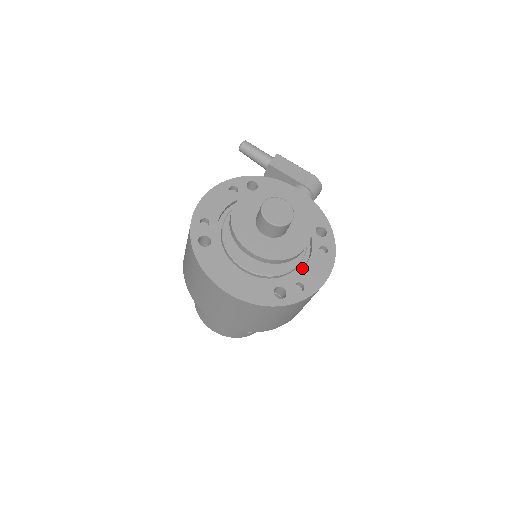
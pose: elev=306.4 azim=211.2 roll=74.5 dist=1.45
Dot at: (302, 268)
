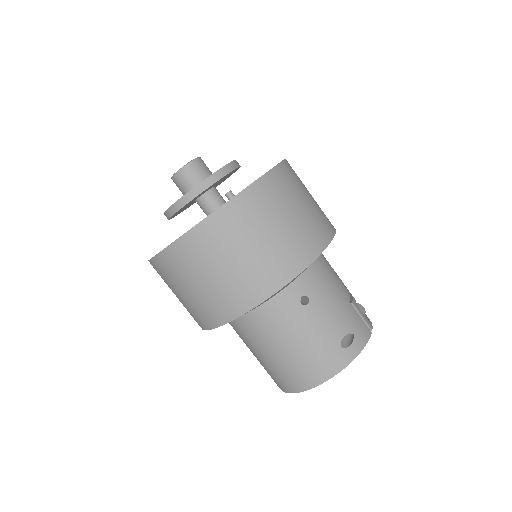
Dot at: occluded
